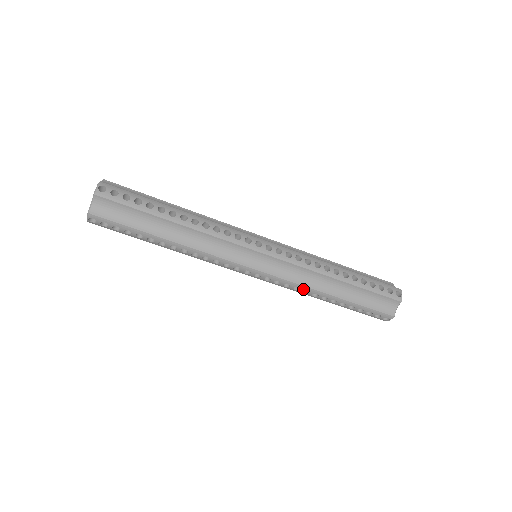
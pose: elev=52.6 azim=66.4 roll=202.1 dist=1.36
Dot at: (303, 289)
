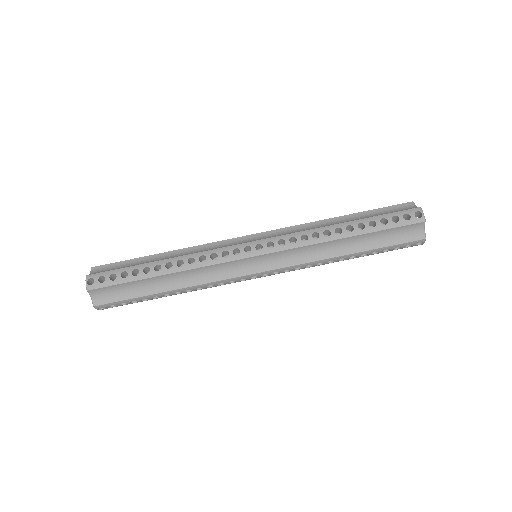
Dot at: (315, 264)
